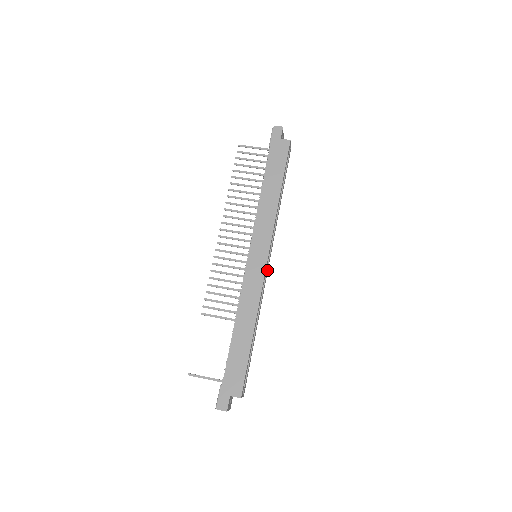
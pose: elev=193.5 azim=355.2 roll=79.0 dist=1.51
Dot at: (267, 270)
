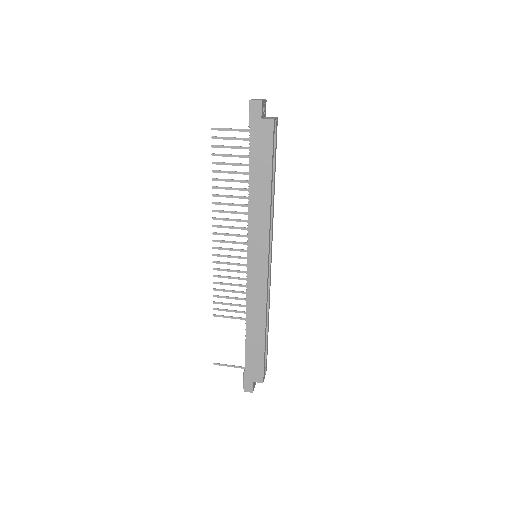
Dot at: (270, 265)
